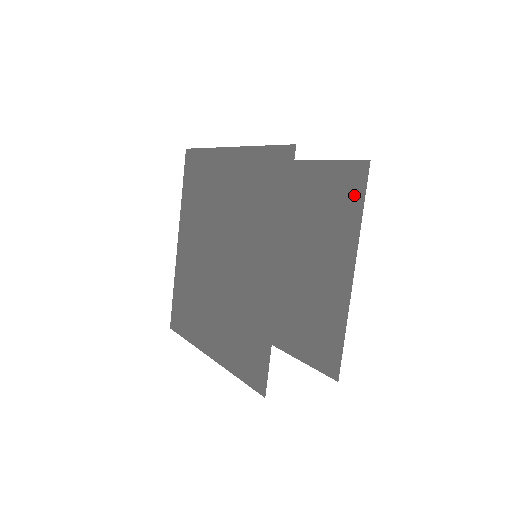
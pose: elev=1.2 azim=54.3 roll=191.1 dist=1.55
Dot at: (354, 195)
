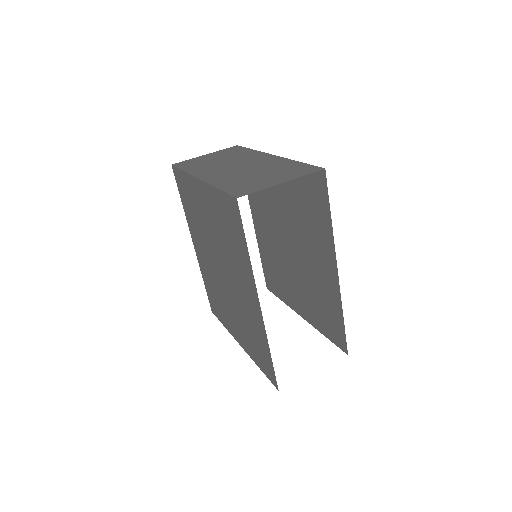
Dot at: (321, 200)
